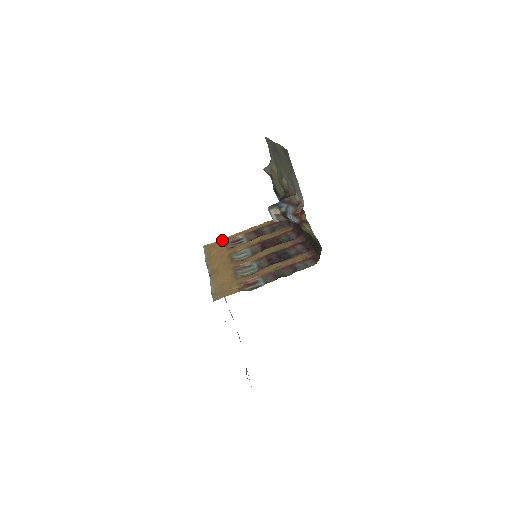
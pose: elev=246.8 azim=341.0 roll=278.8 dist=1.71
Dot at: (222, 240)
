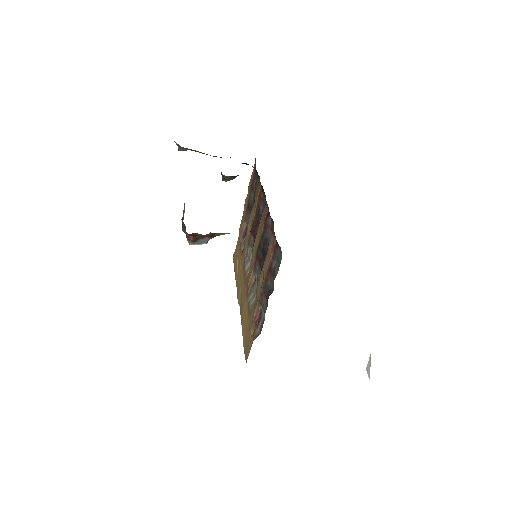
Dot at: (238, 239)
